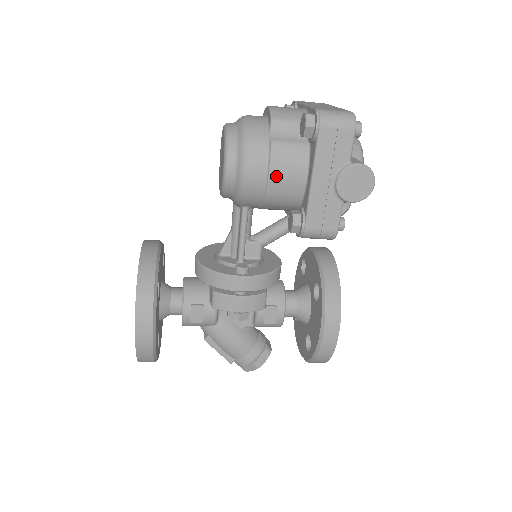
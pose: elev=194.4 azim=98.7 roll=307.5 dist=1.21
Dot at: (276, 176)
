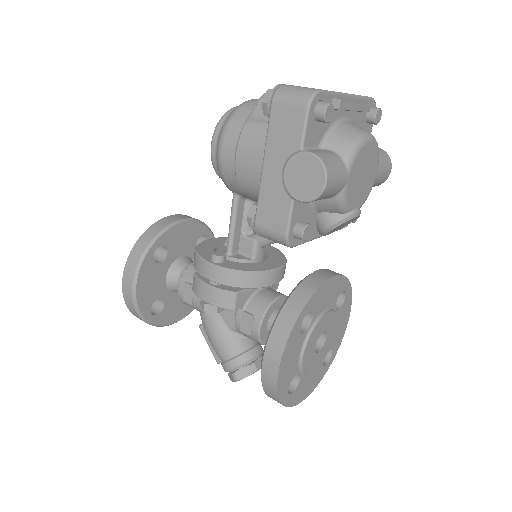
Dot at: (242, 158)
